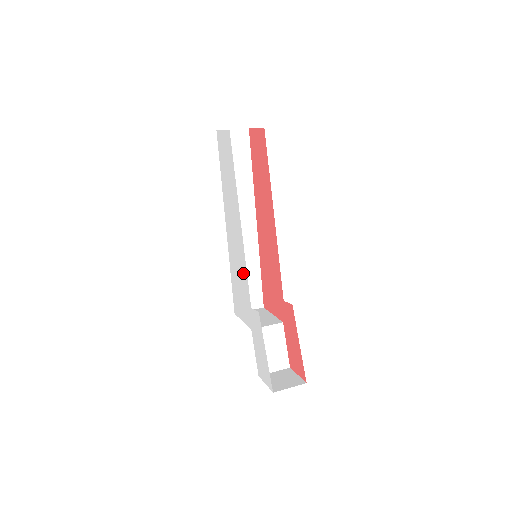
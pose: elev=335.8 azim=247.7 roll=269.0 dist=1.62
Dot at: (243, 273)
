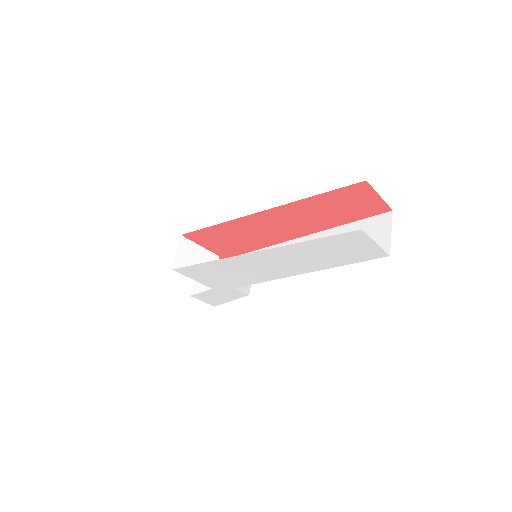
Dot at: (247, 280)
